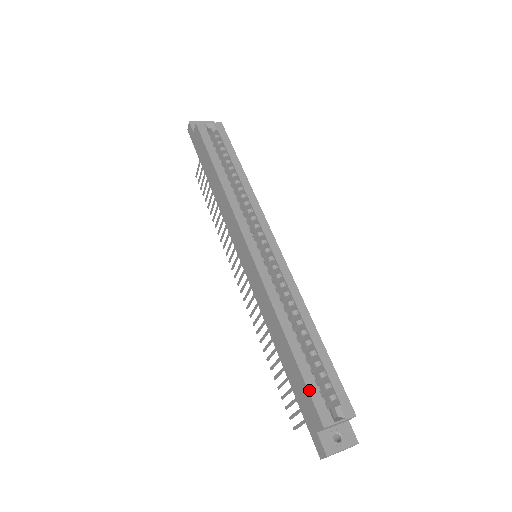
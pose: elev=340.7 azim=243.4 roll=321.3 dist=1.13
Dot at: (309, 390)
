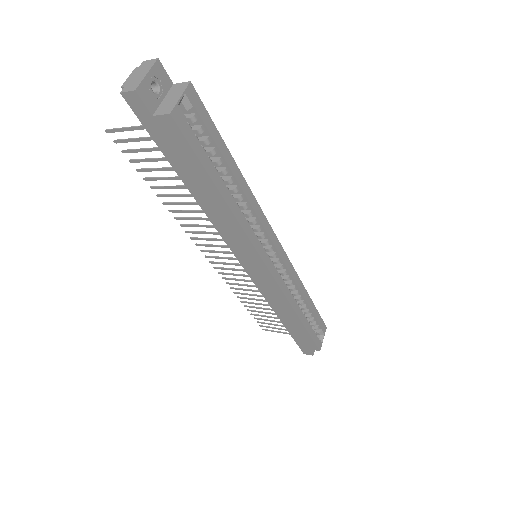
Dot at: (313, 339)
